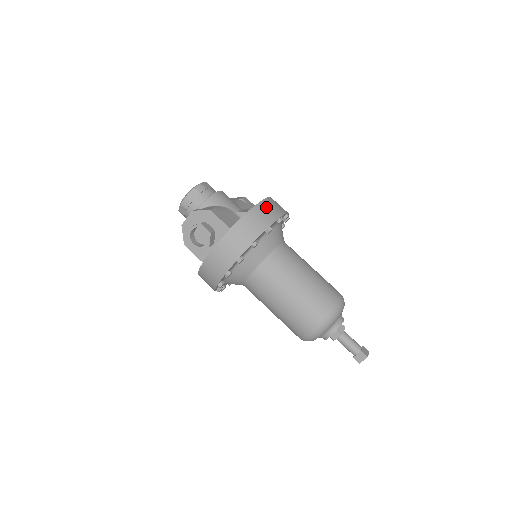
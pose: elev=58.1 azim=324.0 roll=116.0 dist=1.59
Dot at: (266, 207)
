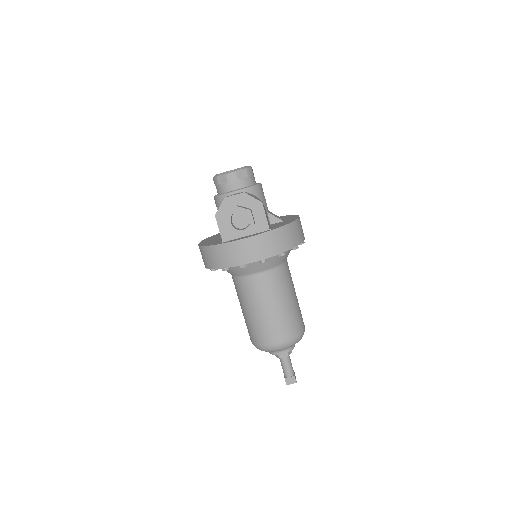
Dot at: (300, 226)
